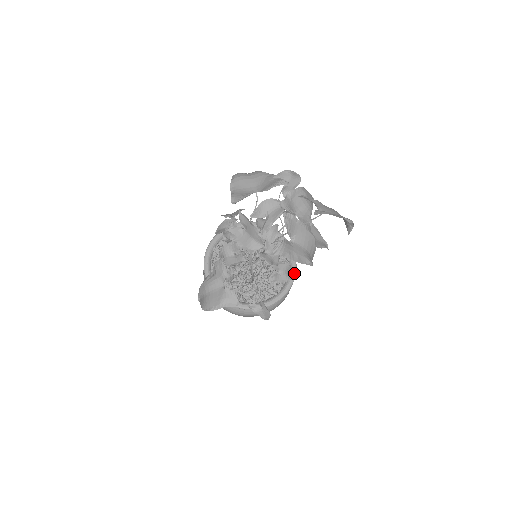
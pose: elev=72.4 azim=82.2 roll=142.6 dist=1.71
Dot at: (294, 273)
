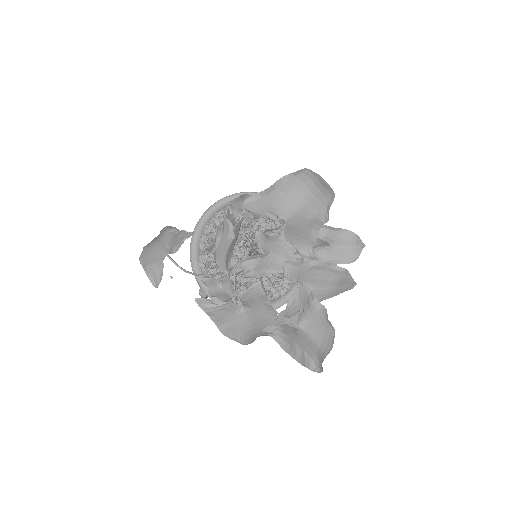
Dot at: occluded
